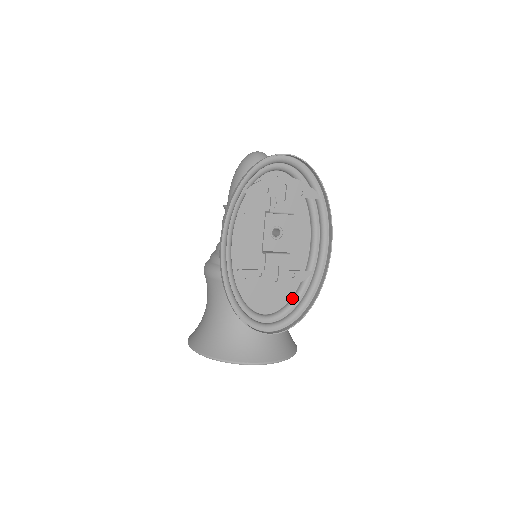
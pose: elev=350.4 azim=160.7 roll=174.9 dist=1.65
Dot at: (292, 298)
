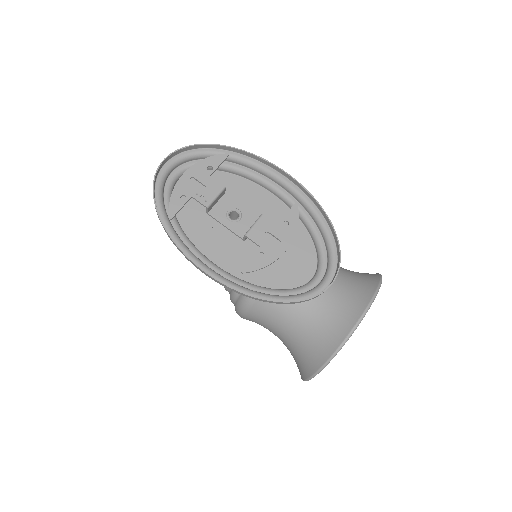
Dot at: (313, 241)
